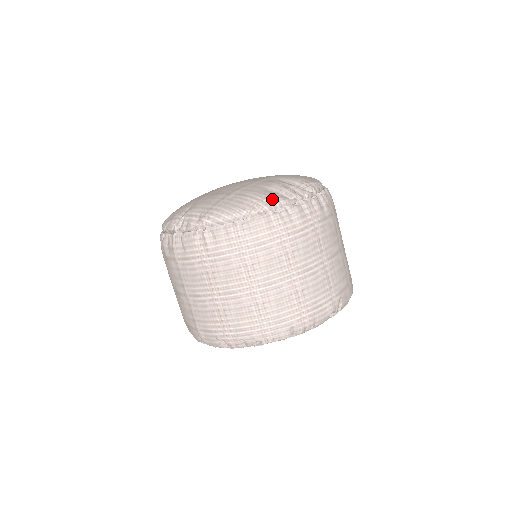
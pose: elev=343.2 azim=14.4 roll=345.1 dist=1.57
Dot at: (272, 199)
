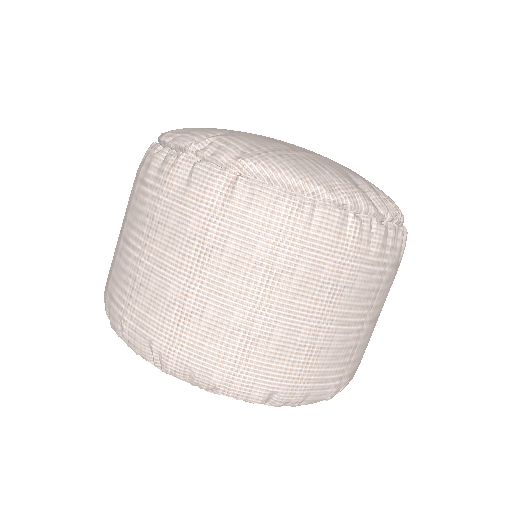
Dot at: (360, 195)
